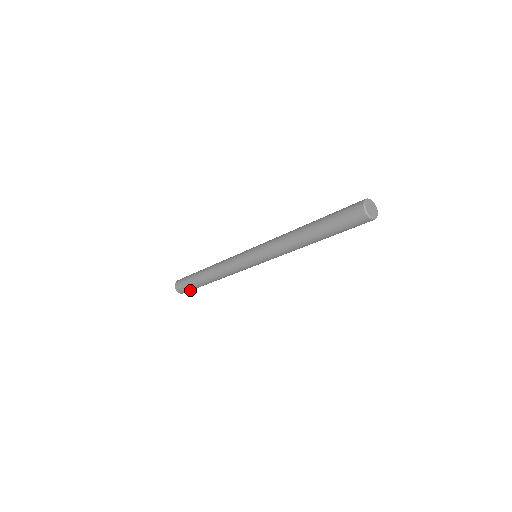
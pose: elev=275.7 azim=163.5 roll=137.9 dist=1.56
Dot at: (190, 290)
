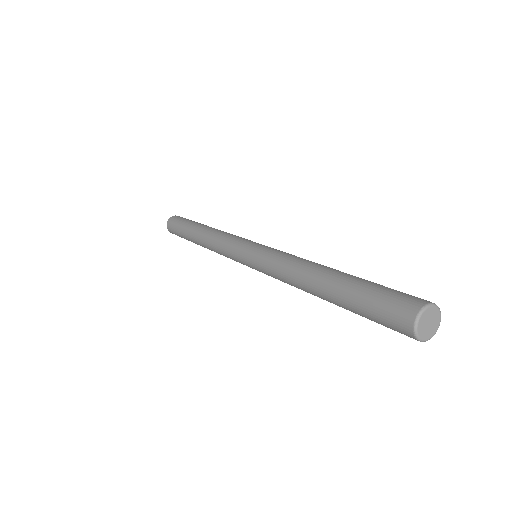
Dot at: (177, 234)
